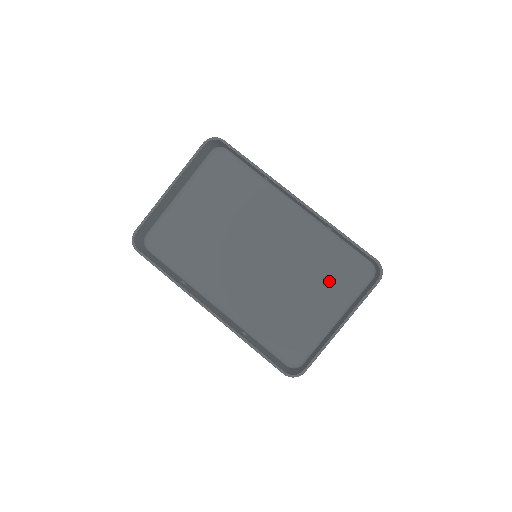
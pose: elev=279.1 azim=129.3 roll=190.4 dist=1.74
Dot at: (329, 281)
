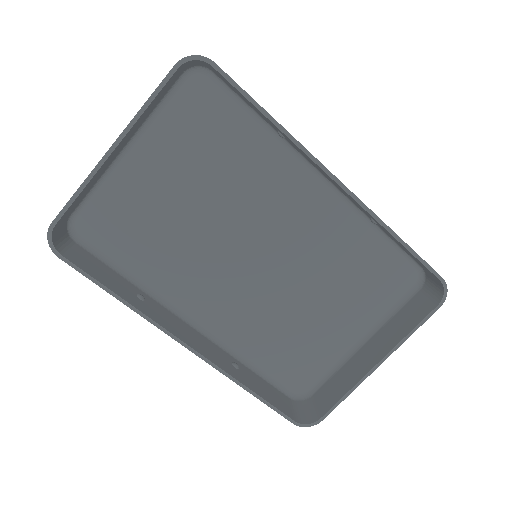
Dot at: (358, 290)
